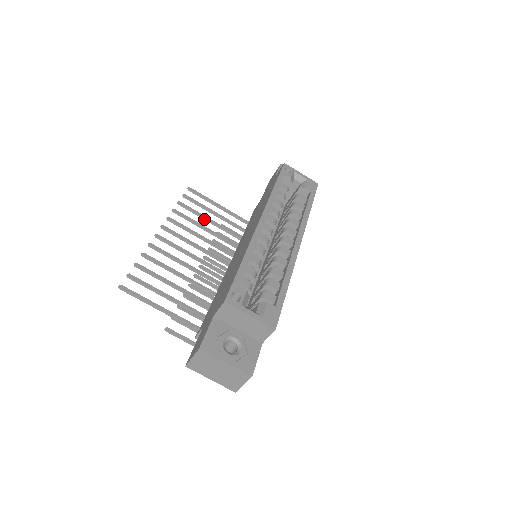
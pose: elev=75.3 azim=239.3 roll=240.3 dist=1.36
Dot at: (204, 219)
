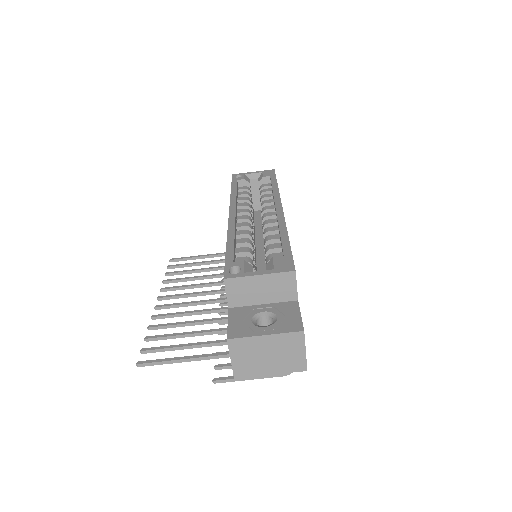
Dot at: (198, 272)
